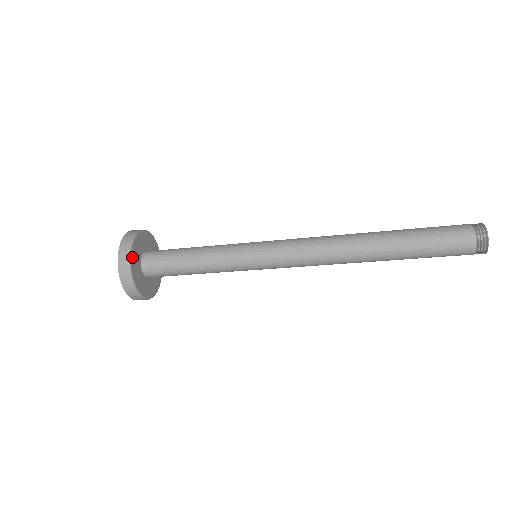
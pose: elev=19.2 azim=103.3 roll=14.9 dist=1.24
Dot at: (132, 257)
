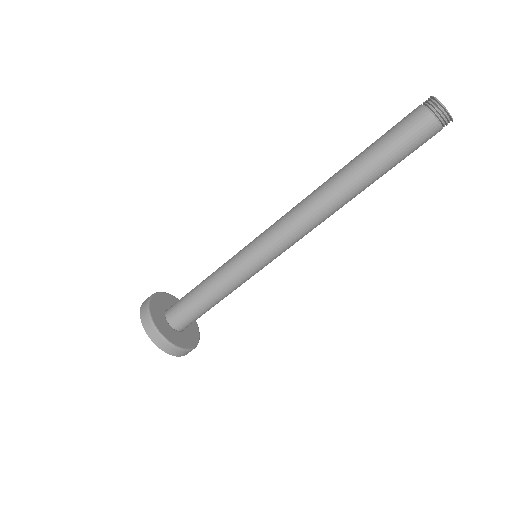
Dot at: (160, 330)
